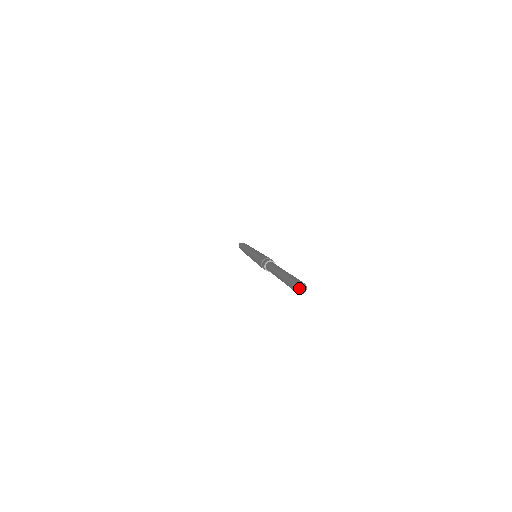
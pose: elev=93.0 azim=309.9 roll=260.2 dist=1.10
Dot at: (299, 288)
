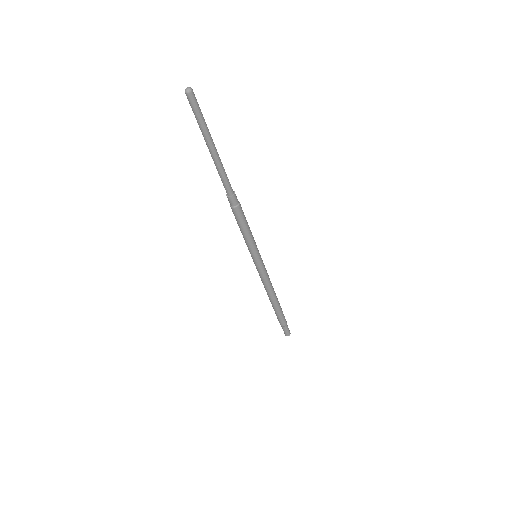
Dot at: (186, 89)
